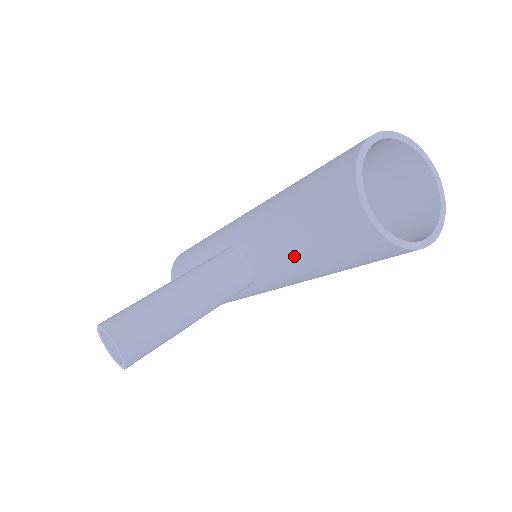
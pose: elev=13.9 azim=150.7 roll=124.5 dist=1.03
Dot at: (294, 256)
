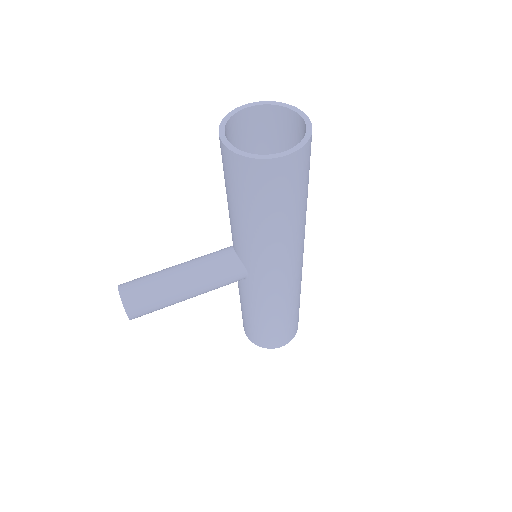
Dot at: (234, 217)
